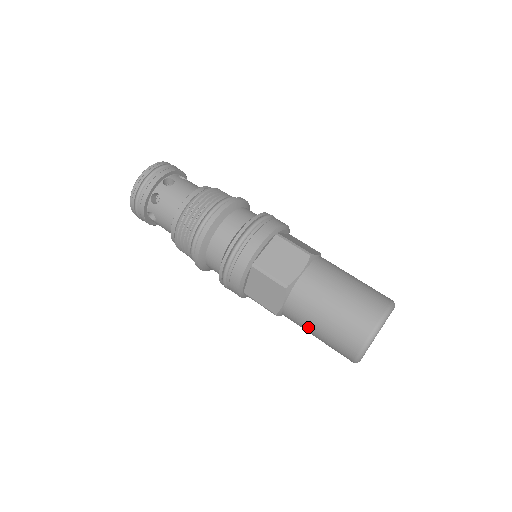
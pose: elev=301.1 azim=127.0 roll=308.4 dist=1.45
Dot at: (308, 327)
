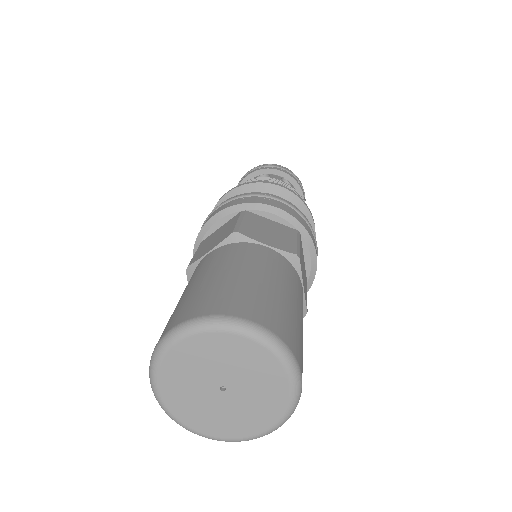
Dot at: (187, 286)
